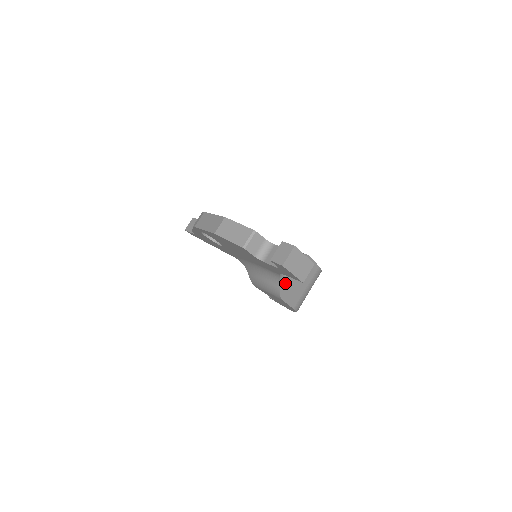
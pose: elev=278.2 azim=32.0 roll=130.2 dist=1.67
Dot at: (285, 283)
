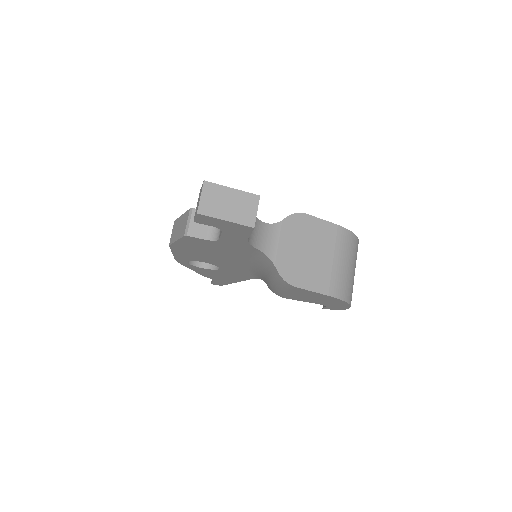
Dot at: (283, 261)
